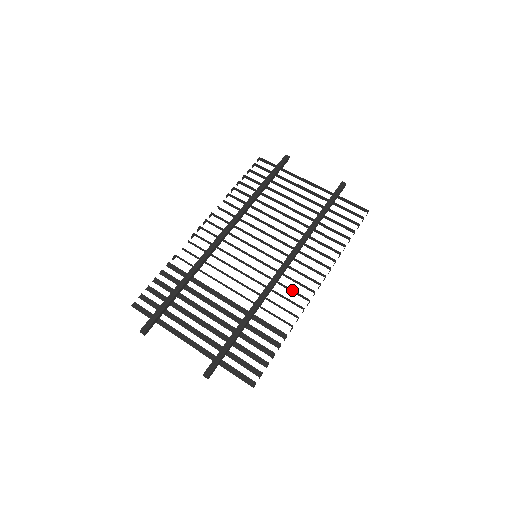
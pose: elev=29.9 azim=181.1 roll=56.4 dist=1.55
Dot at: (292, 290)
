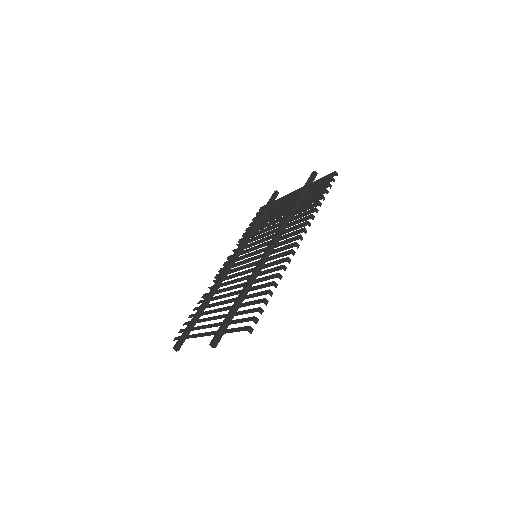
Dot at: (280, 254)
